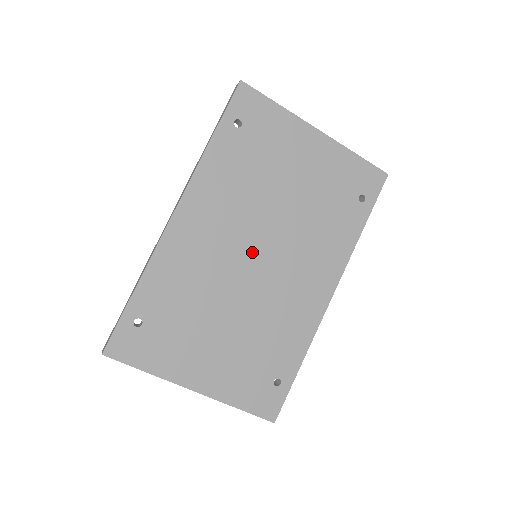
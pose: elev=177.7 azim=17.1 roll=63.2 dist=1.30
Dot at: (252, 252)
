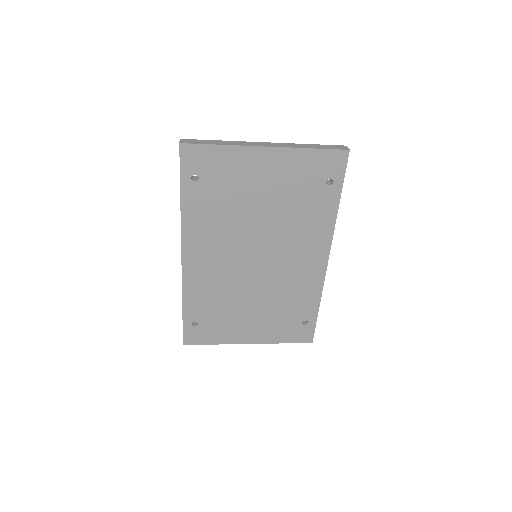
Dot at: (251, 258)
